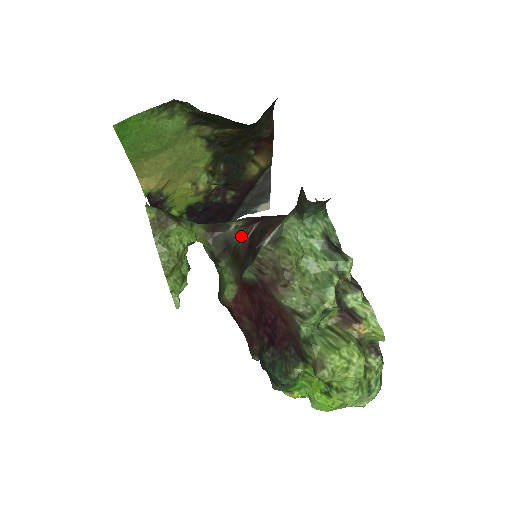
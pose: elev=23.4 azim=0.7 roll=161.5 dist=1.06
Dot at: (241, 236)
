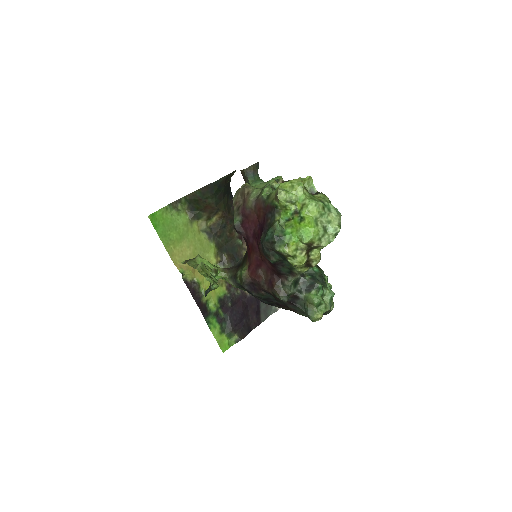
Dot at: occluded
